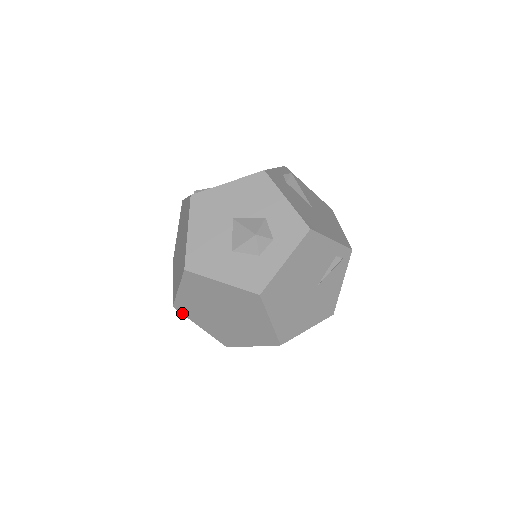
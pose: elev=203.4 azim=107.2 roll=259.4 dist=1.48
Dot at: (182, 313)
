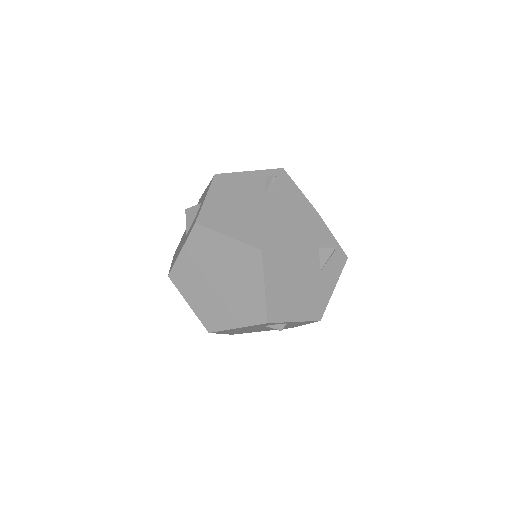
Dot at: (217, 331)
